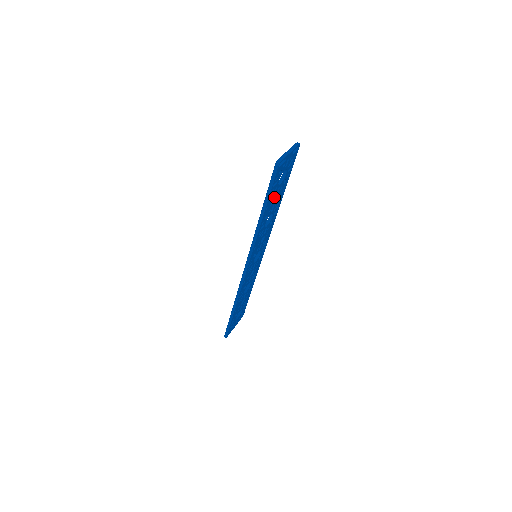
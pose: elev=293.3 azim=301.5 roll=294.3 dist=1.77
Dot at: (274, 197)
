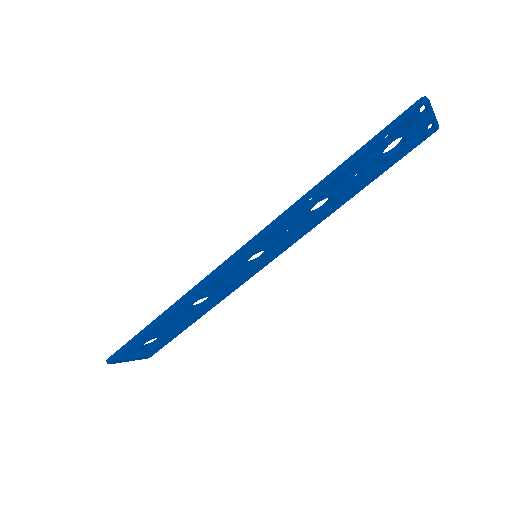
Dot at: (361, 168)
